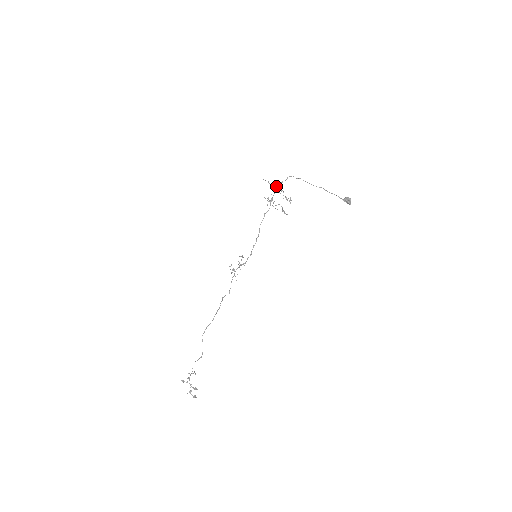
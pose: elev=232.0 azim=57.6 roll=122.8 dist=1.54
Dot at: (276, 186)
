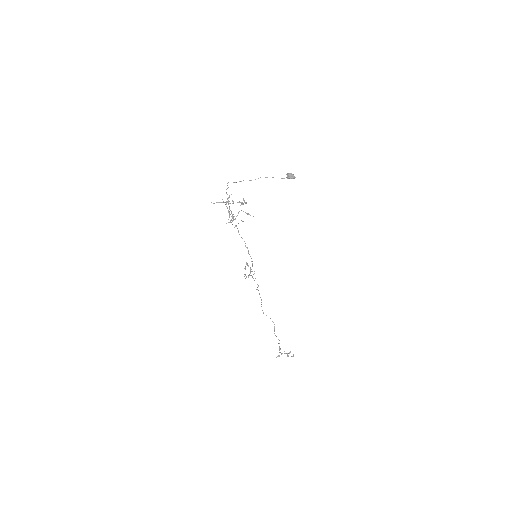
Dot at: (226, 203)
